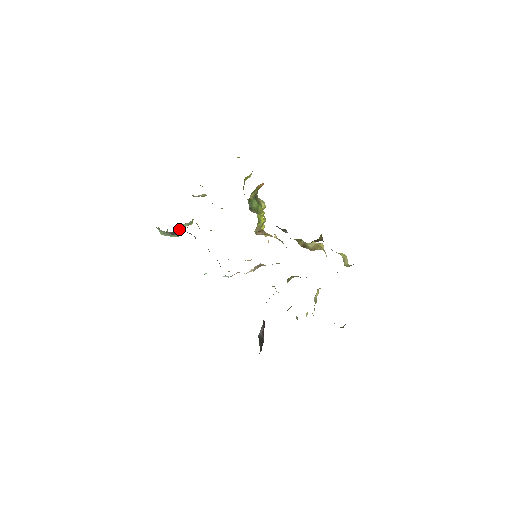
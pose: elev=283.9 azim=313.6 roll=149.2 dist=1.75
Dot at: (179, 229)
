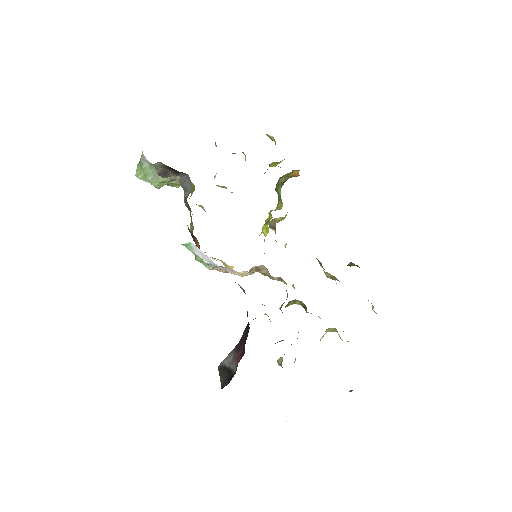
Dot at: occluded
